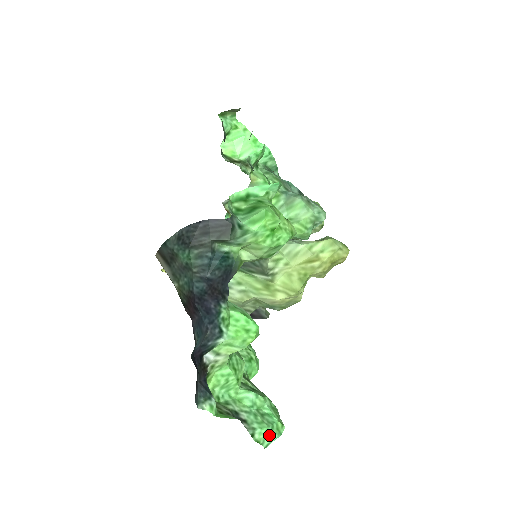
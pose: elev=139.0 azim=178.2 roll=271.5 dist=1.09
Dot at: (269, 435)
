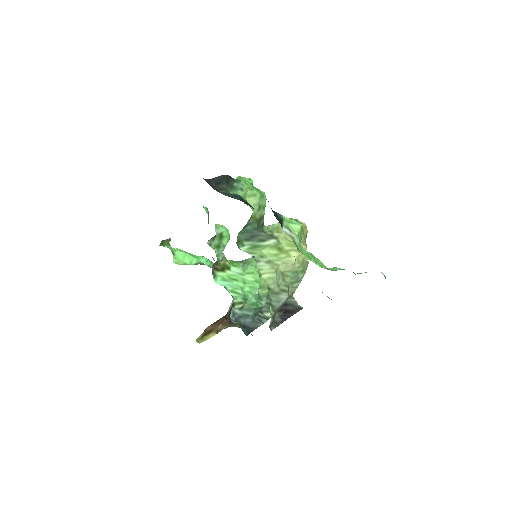
Dot at: occluded
